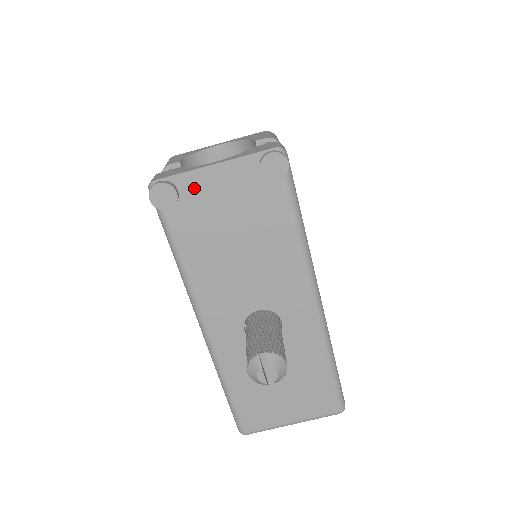
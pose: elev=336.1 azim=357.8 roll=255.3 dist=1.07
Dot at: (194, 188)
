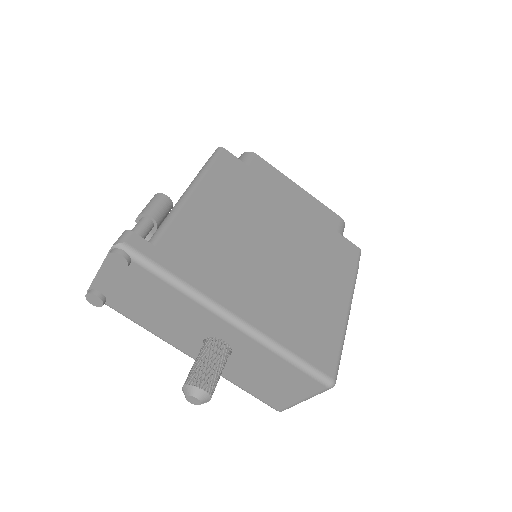
Dot at: (104, 287)
